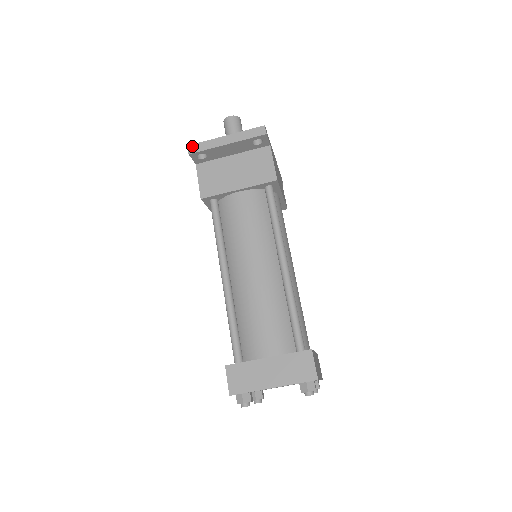
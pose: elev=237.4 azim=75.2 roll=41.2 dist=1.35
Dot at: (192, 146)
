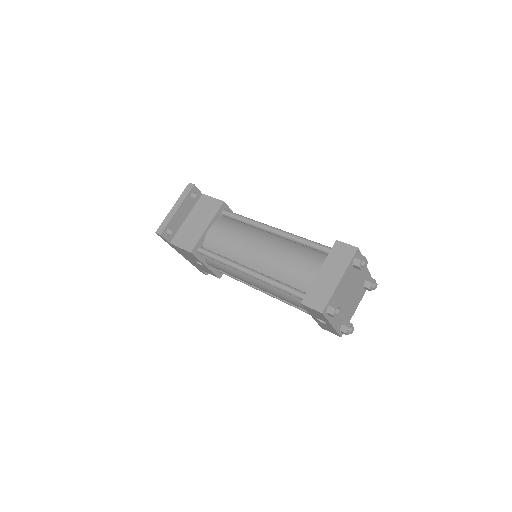
Dot at: (158, 230)
